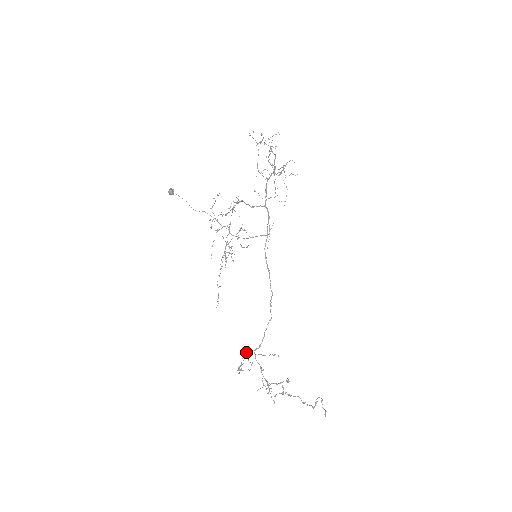
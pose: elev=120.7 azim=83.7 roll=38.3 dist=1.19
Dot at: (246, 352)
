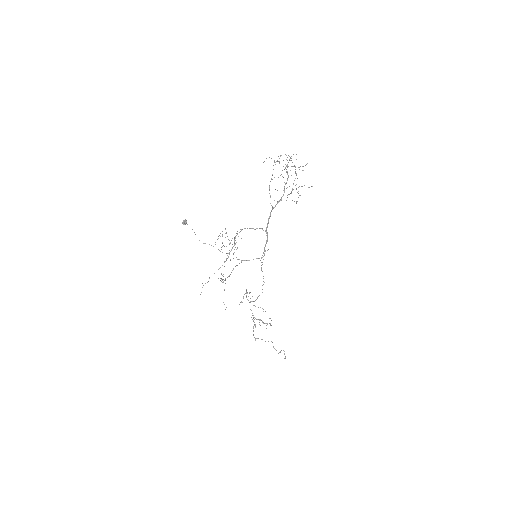
Dot at: (246, 297)
